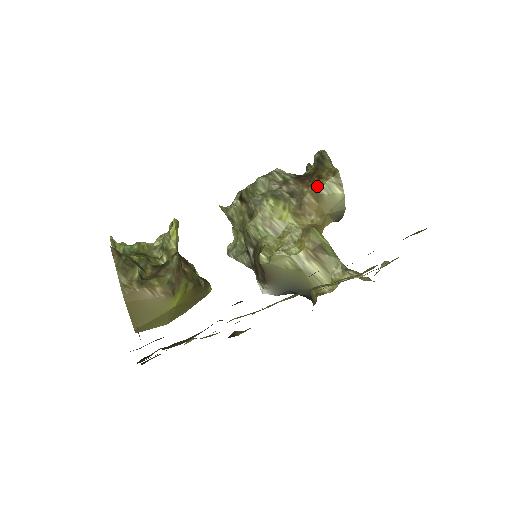
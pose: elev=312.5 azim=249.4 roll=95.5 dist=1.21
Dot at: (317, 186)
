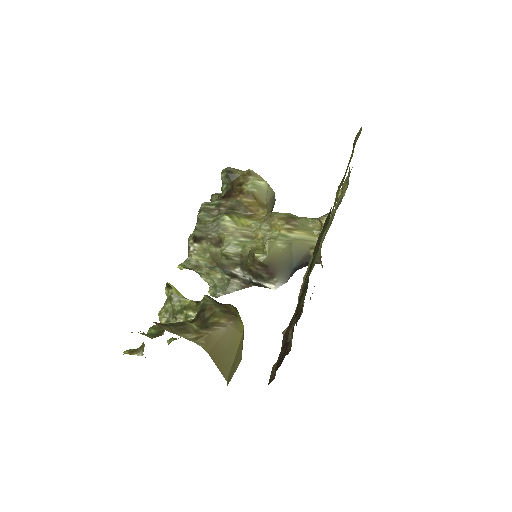
Dot at: (245, 190)
